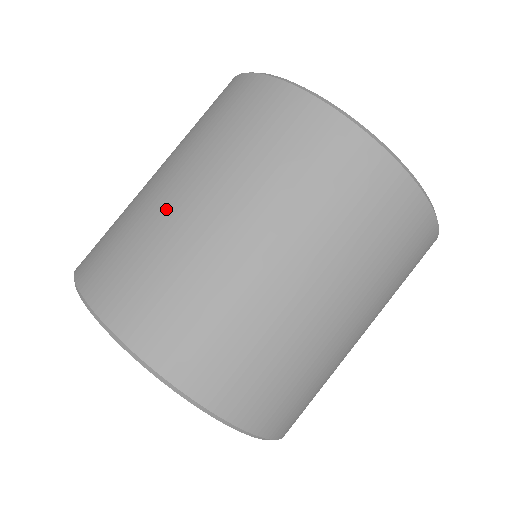
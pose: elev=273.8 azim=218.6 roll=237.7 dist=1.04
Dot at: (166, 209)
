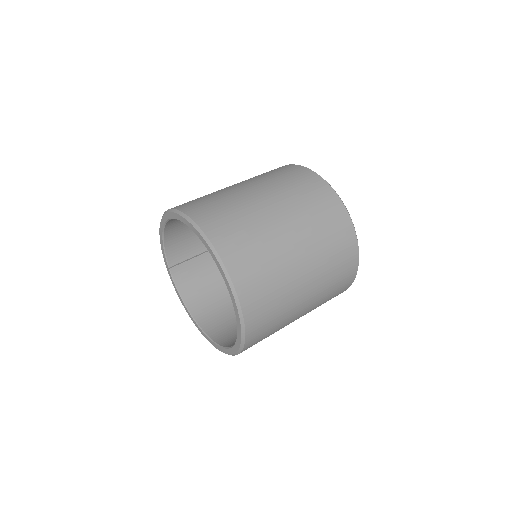
Dot at: (248, 198)
